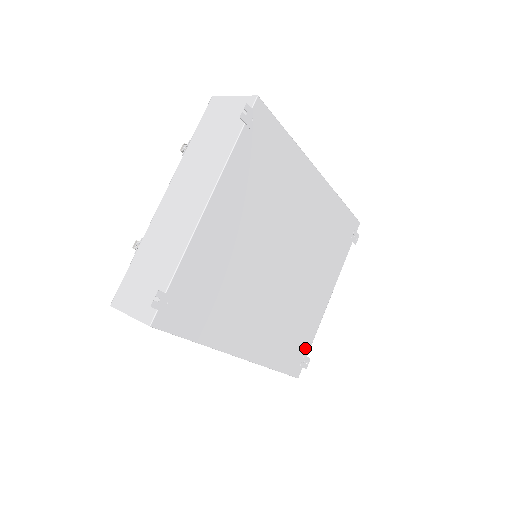
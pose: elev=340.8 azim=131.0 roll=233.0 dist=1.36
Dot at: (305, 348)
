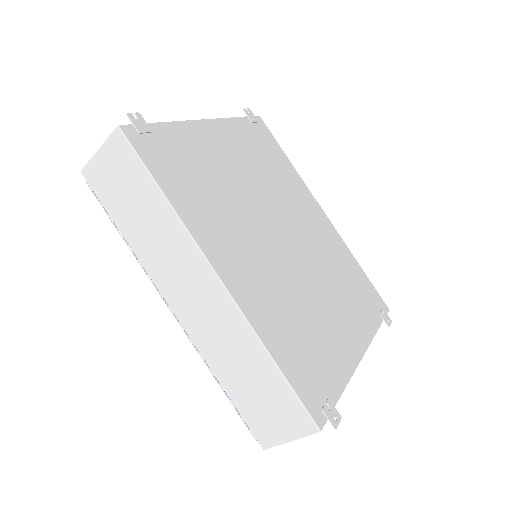
Dot at: (329, 389)
